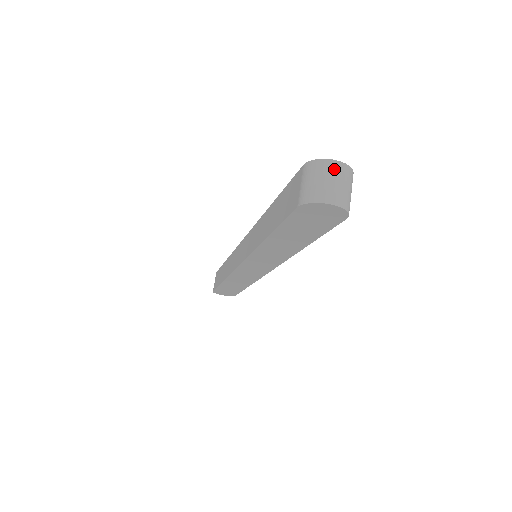
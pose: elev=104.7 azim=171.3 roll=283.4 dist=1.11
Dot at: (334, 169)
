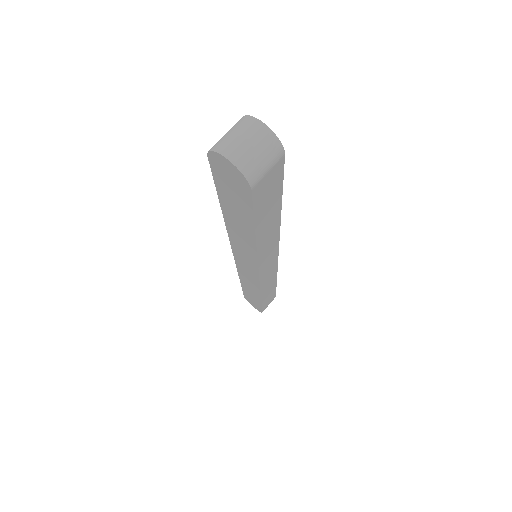
Dot at: (253, 128)
